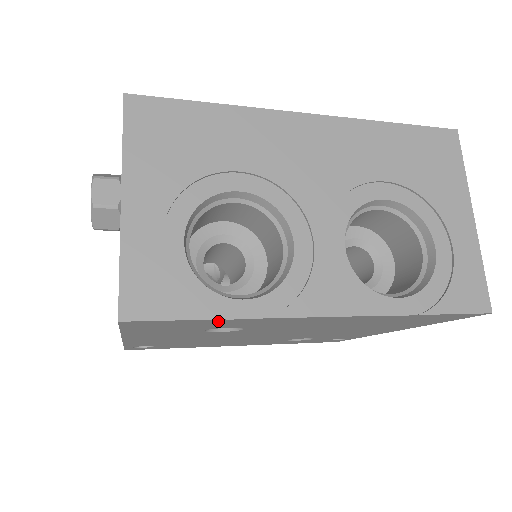
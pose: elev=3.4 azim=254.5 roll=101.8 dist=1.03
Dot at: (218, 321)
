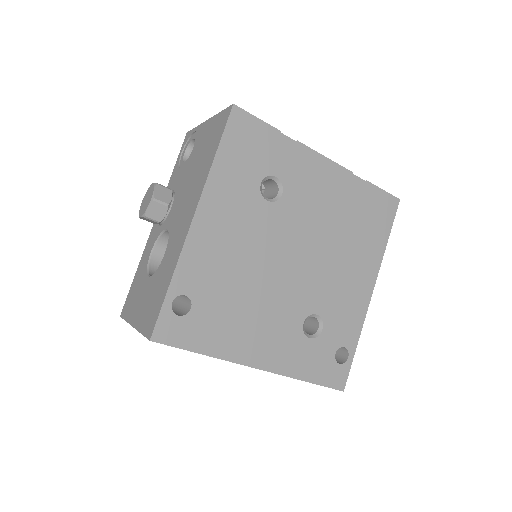
Dot at: (276, 138)
